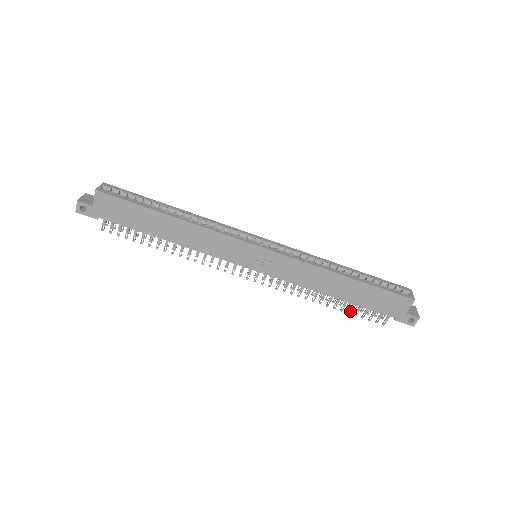
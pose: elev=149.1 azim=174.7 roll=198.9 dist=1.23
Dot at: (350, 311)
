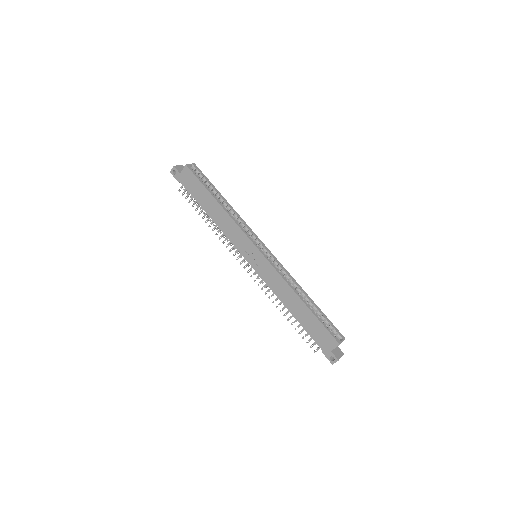
Dot at: occluded
